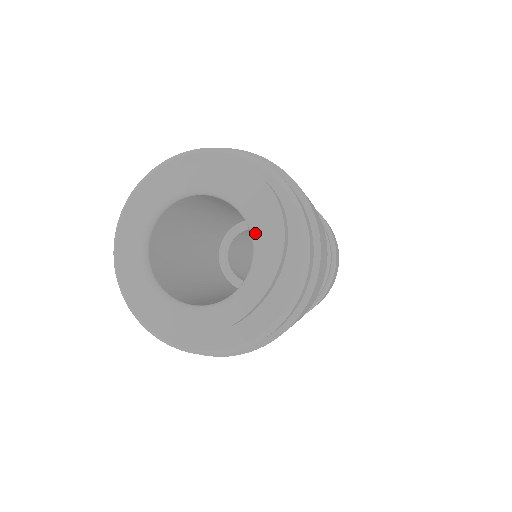
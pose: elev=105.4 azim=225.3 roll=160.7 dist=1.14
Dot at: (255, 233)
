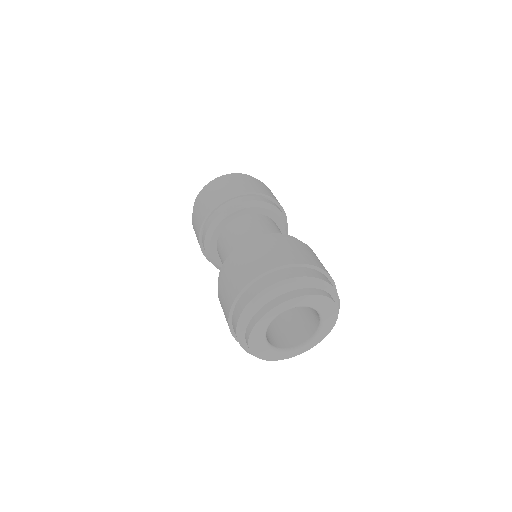
Dot at: (323, 326)
